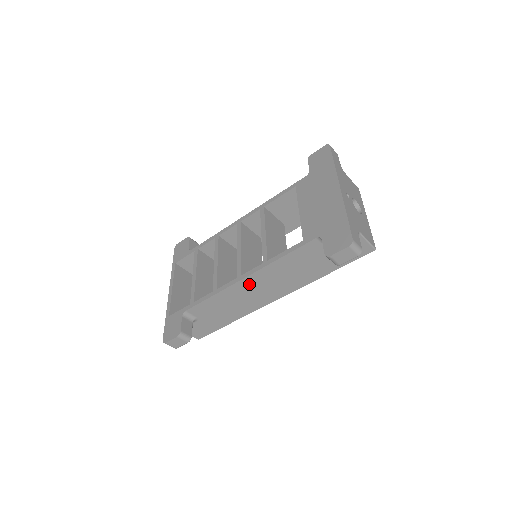
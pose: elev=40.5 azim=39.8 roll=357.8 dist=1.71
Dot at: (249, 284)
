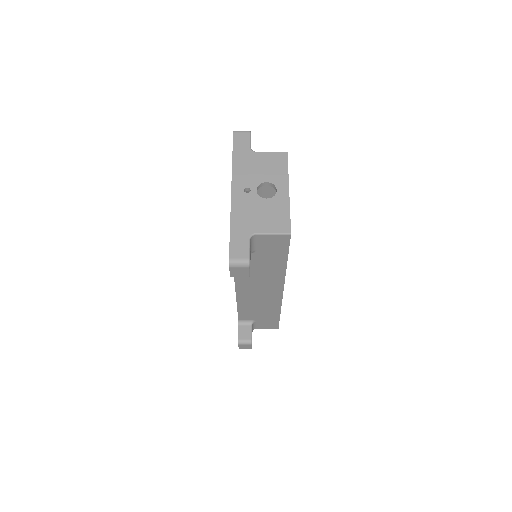
Dot at: (246, 293)
